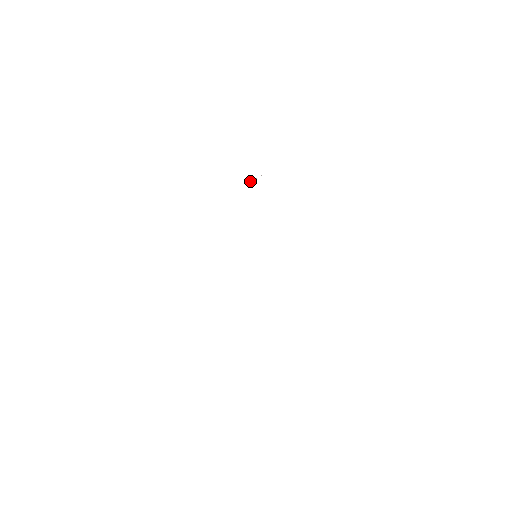
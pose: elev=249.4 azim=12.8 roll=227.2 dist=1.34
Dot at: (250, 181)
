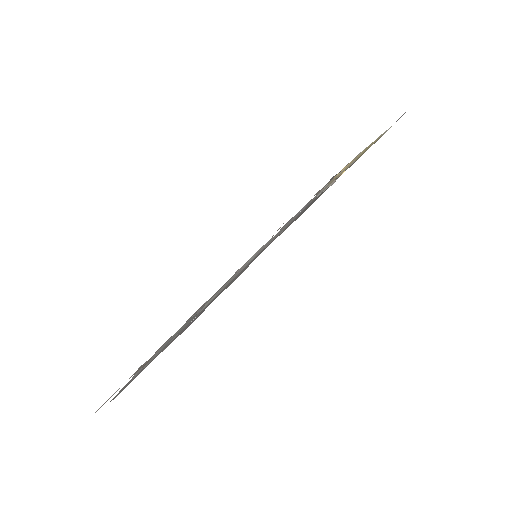
Dot at: (331, 185)
